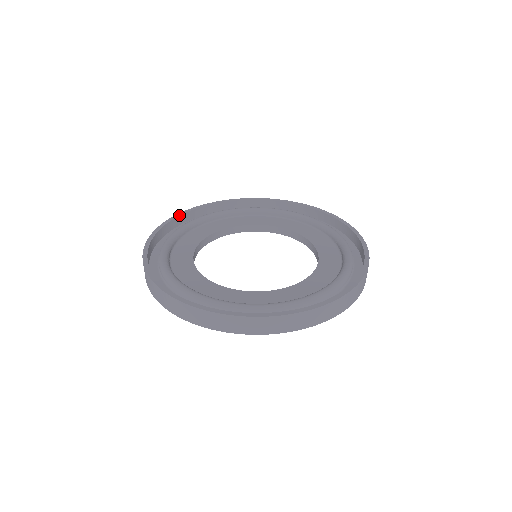
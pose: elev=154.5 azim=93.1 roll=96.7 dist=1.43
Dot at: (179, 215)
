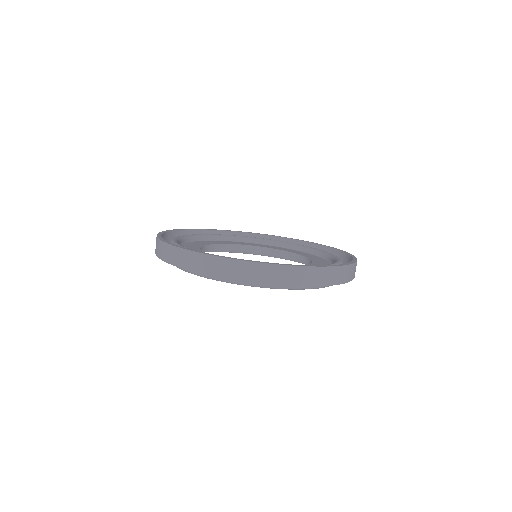
Dot at: (233, 231)
